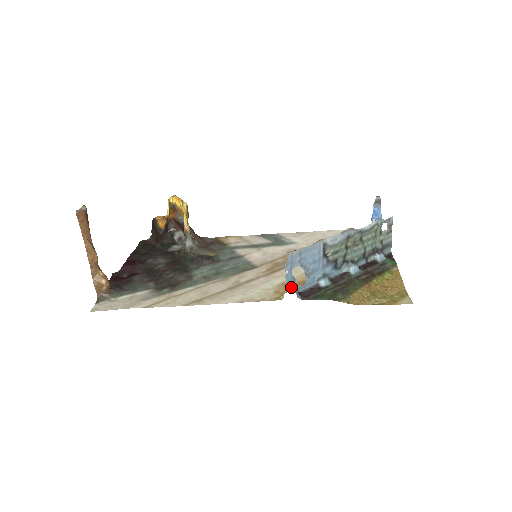
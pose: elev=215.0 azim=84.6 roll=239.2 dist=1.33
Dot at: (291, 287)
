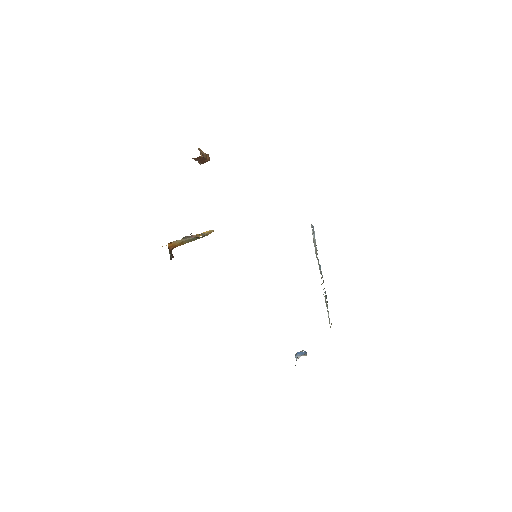
Dot at: occluded
